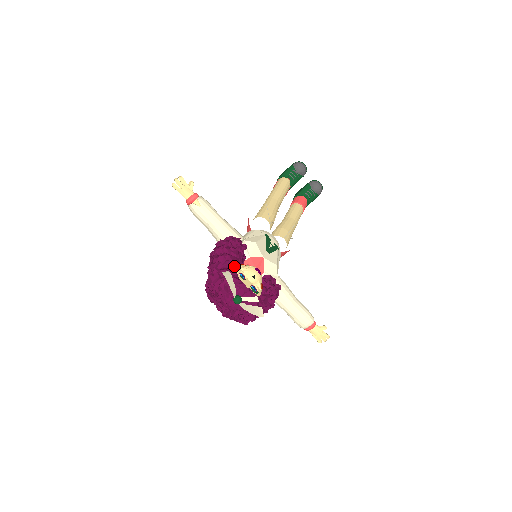
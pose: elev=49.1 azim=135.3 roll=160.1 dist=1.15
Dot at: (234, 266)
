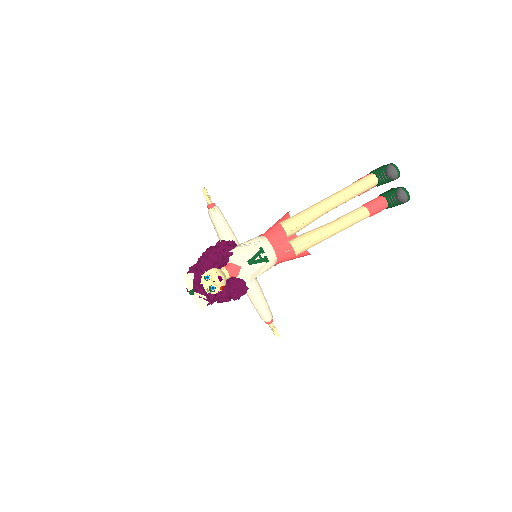
Dot at: (205, 269)
